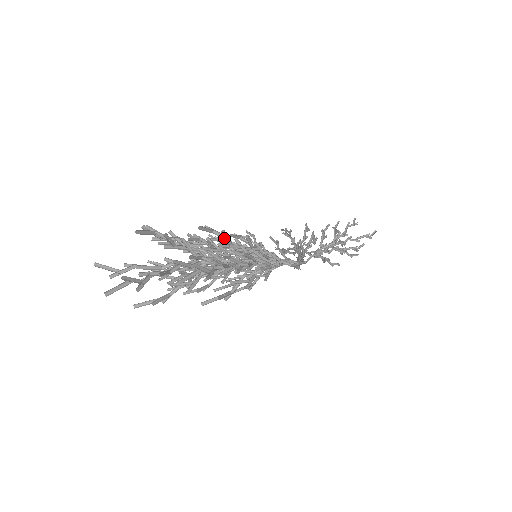
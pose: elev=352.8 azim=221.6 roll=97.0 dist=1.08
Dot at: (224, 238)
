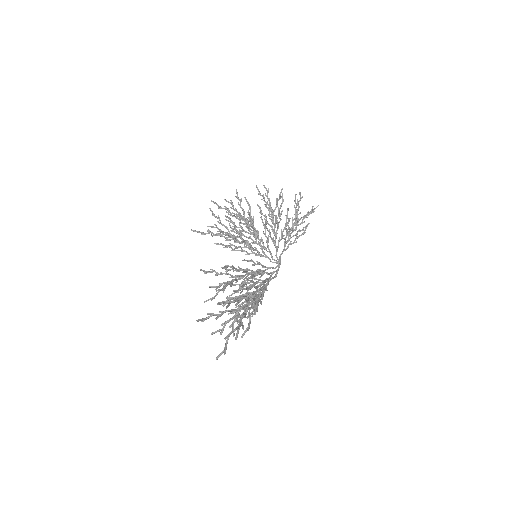
Dot at: (259, 301)
